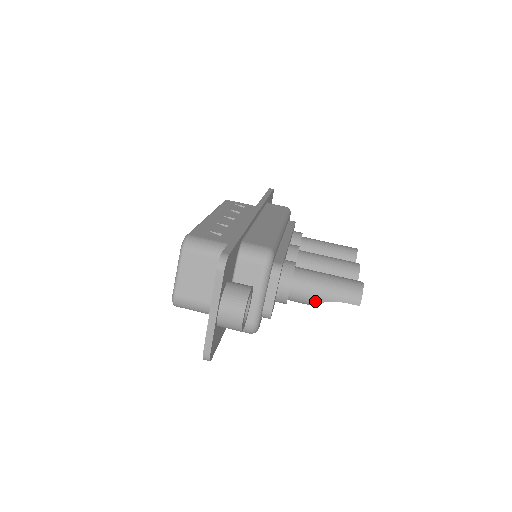
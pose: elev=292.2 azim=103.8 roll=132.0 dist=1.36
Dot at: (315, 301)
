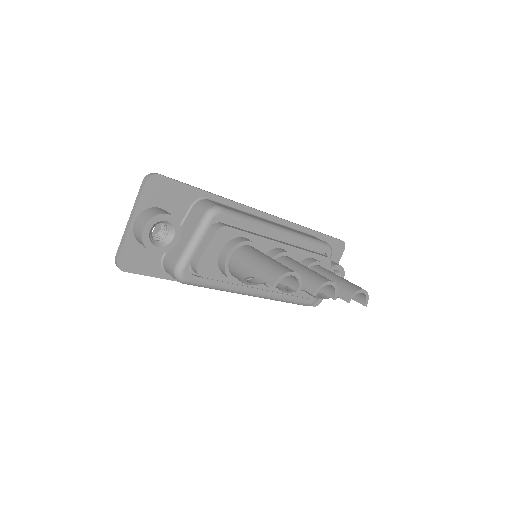
Dot at: (244, 274)
